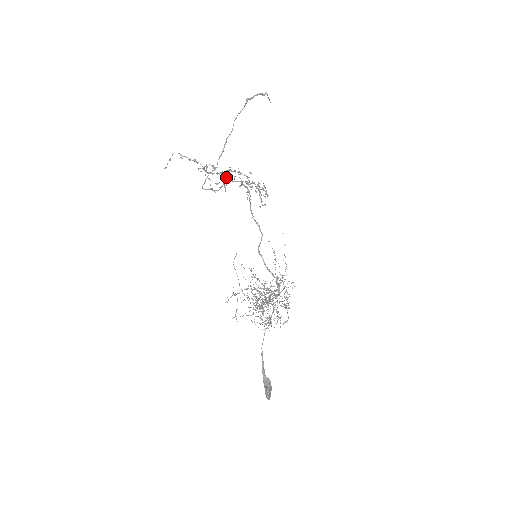
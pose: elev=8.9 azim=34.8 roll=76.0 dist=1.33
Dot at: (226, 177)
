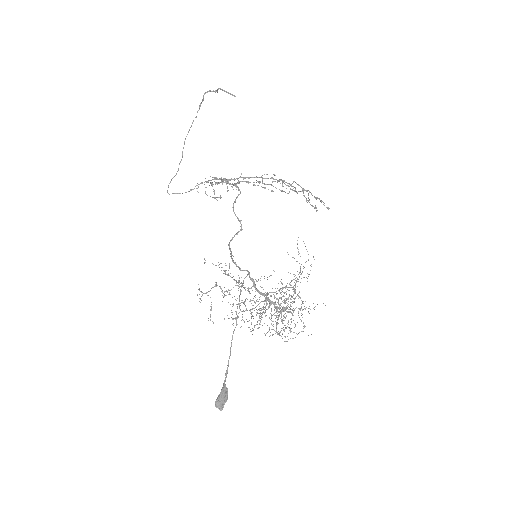
Dot at: (226, 183)
